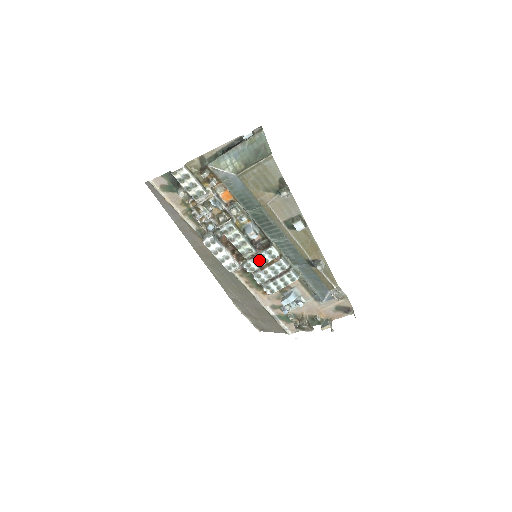
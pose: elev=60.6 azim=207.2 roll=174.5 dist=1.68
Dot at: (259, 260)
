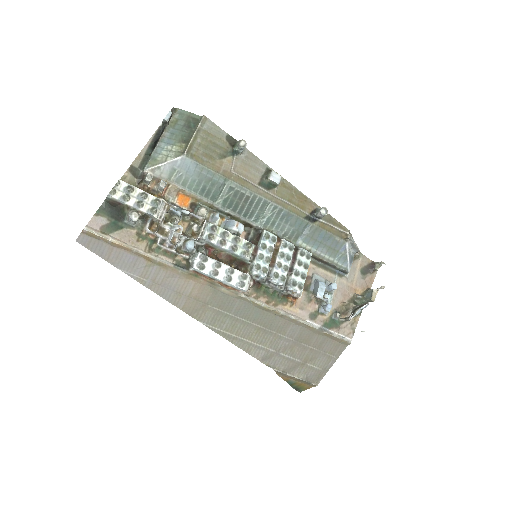
Dot at: (263, 253)
